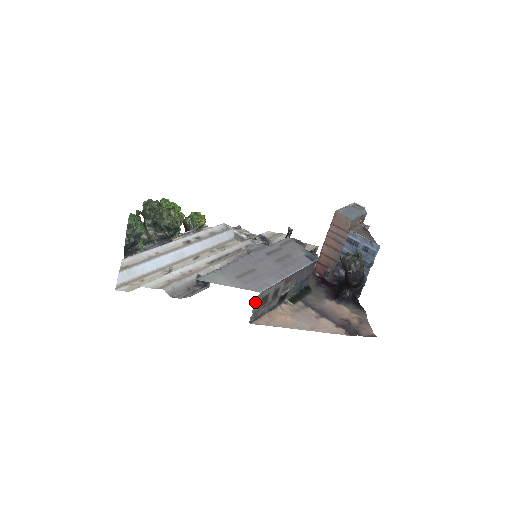
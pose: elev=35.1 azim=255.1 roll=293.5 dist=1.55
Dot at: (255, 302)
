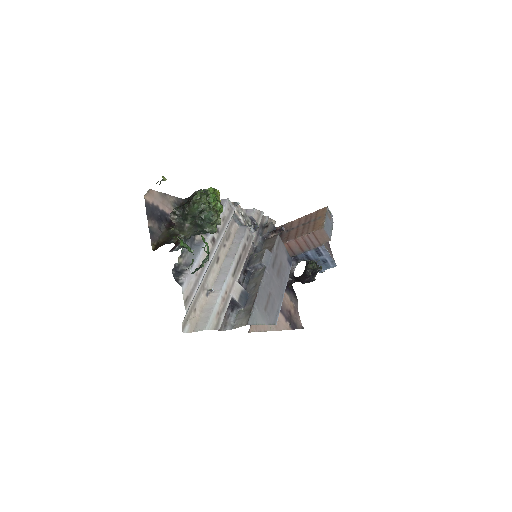
Dot at: occluded
